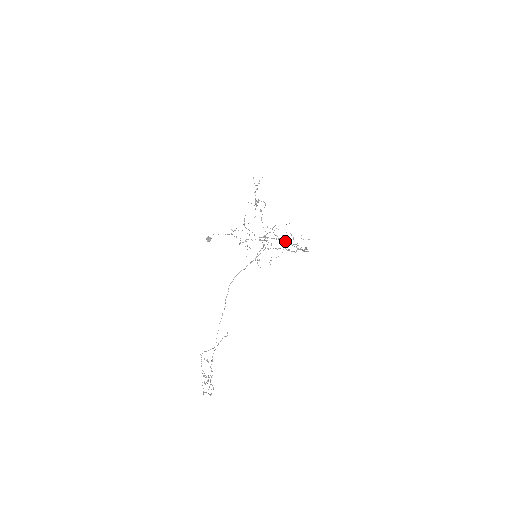
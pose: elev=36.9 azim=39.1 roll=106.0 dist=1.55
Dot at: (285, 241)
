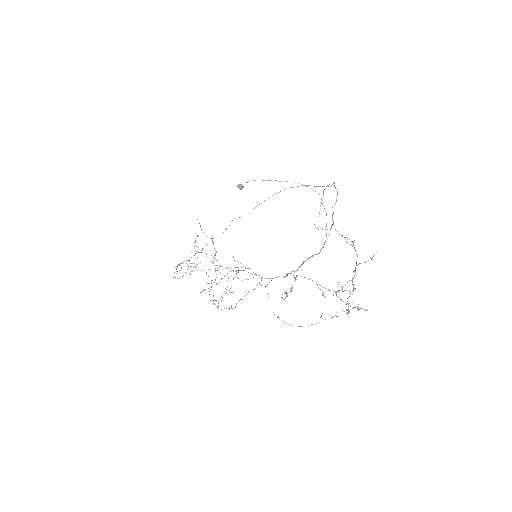
Dot at: occluded
